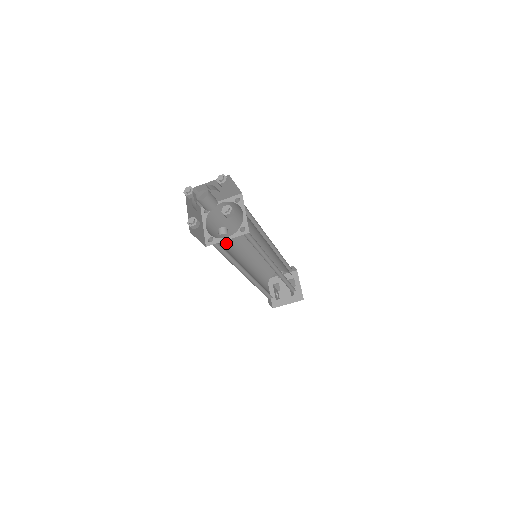
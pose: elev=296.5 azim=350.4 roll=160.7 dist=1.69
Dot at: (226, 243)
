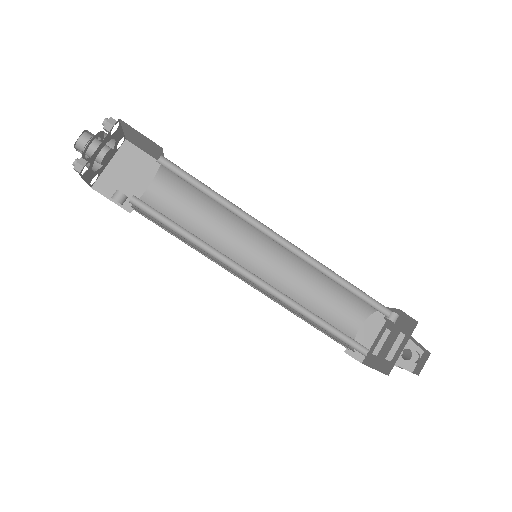
Dot at: (210, 222)
